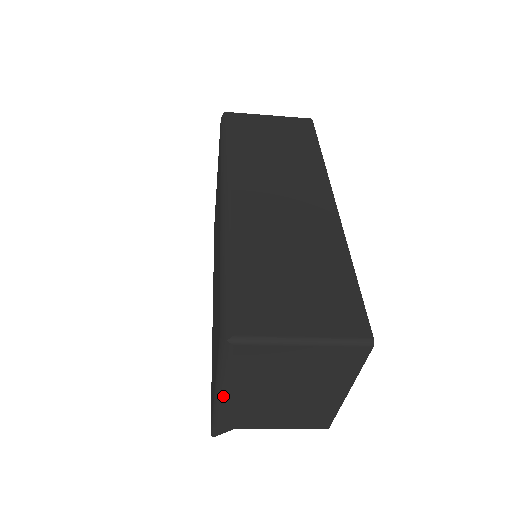
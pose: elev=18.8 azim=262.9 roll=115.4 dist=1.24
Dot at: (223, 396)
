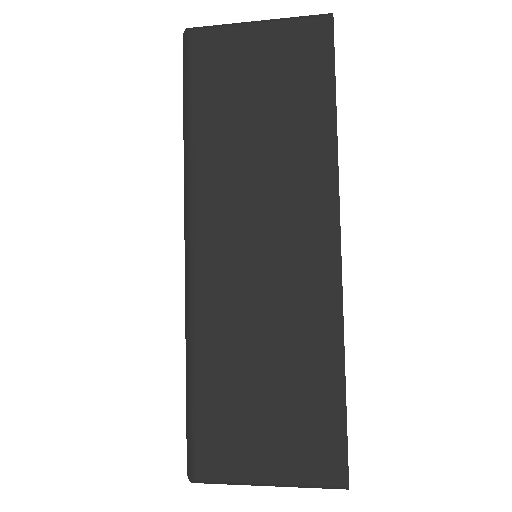
Dot at: occluded
